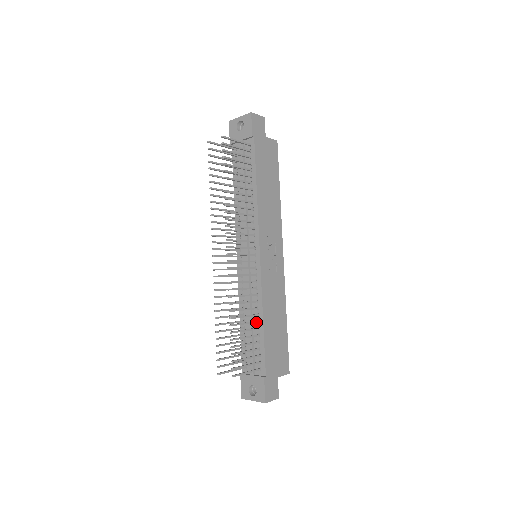
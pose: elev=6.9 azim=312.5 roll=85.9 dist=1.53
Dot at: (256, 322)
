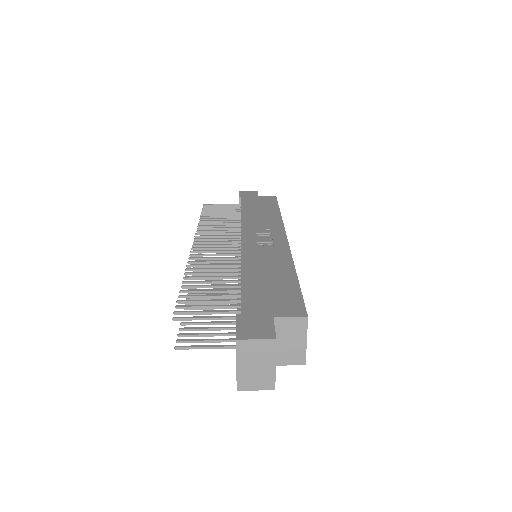
Dot at: (235, 281)
